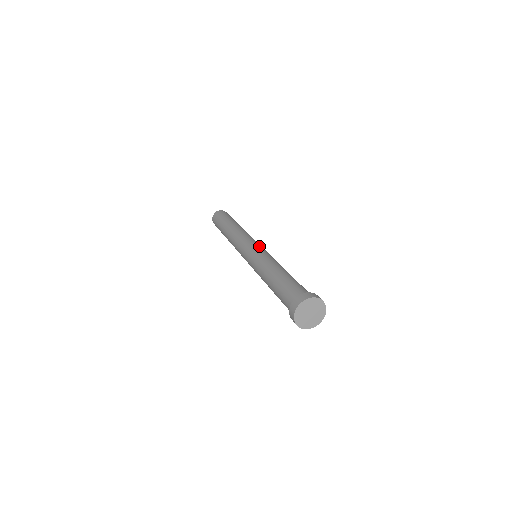
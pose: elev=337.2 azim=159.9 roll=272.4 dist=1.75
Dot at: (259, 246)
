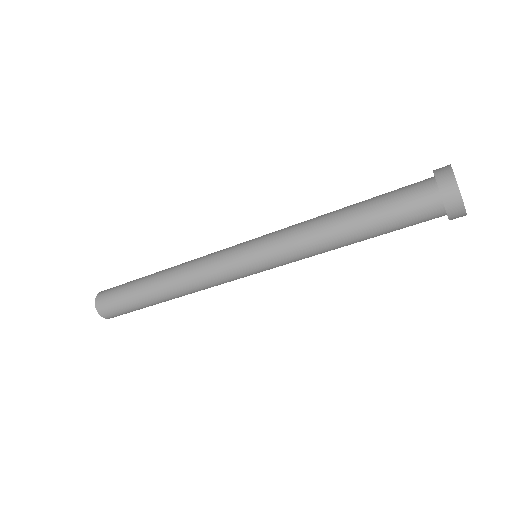
Dot at: occluded
